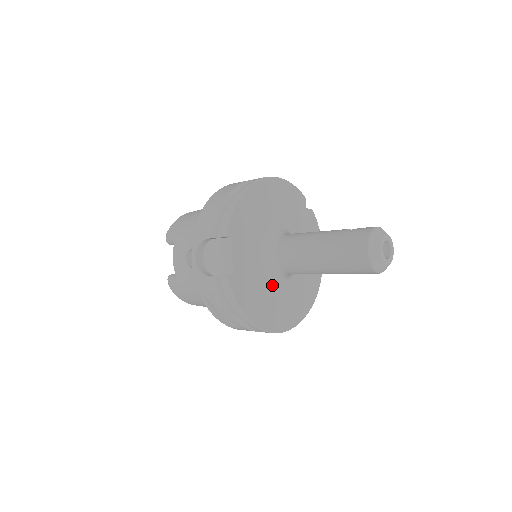
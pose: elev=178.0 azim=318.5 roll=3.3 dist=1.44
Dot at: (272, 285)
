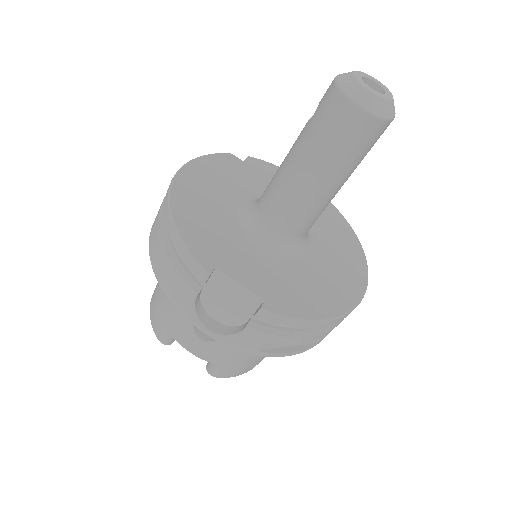
Dot at: (305, 262)
